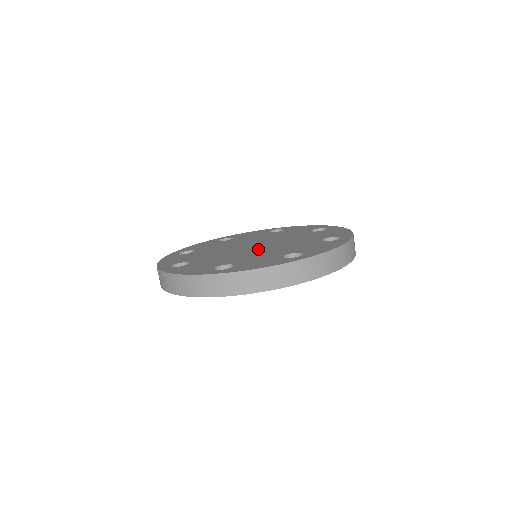
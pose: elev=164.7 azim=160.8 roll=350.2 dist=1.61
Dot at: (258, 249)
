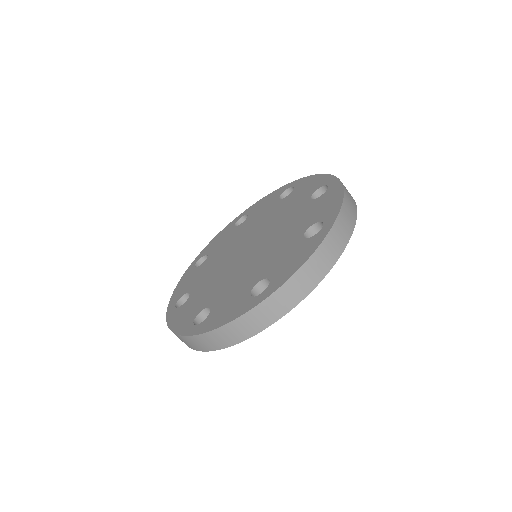
Dot at: (268, 235)
